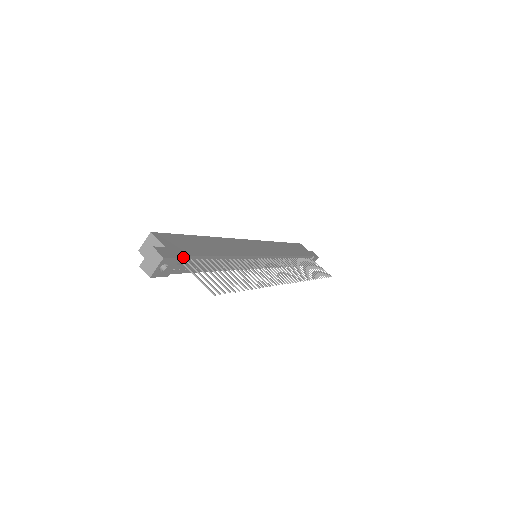
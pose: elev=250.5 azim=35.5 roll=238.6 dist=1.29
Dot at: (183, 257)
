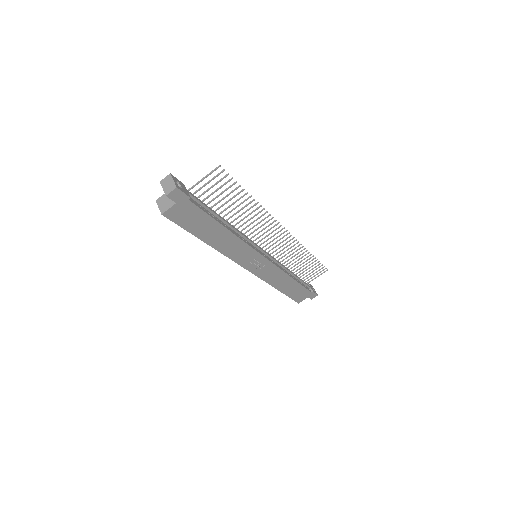
Dot at: occluded
